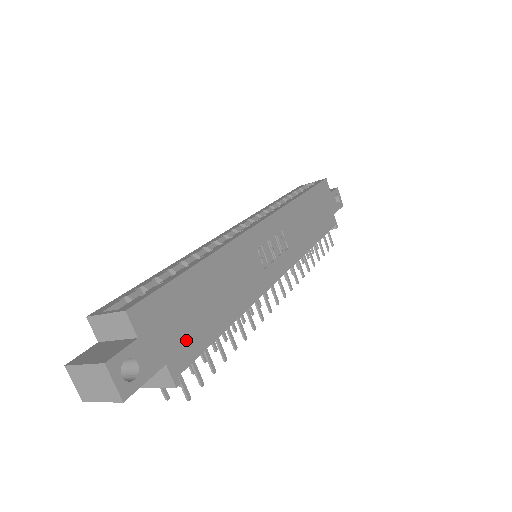
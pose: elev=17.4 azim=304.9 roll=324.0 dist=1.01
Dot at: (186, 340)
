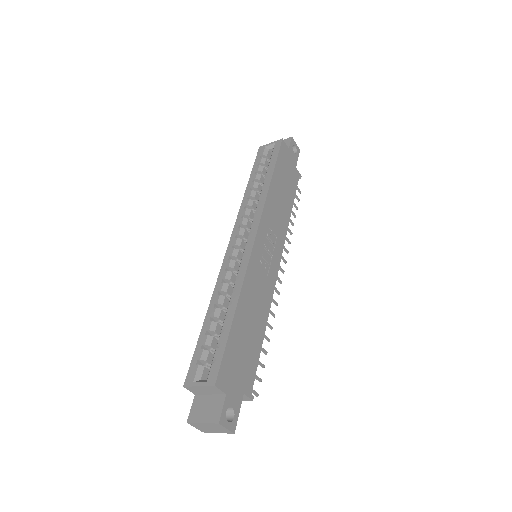
Dot at: (247, 369)
